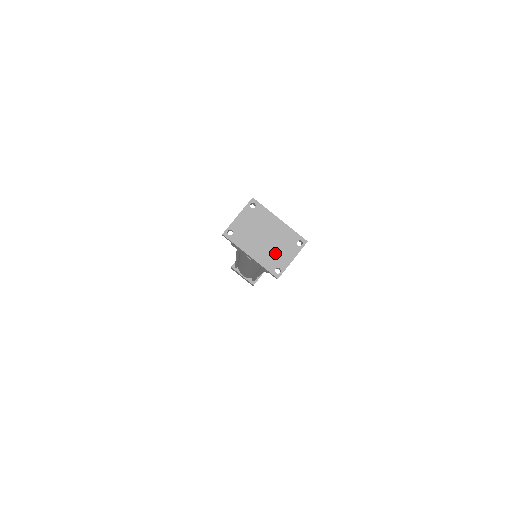
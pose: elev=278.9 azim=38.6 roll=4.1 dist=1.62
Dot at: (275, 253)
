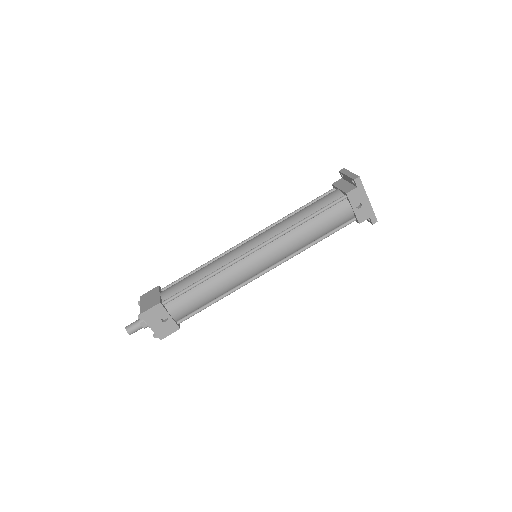
Dot at: occluded
